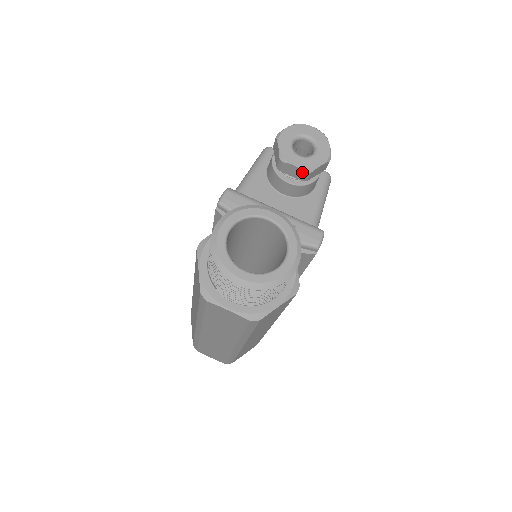
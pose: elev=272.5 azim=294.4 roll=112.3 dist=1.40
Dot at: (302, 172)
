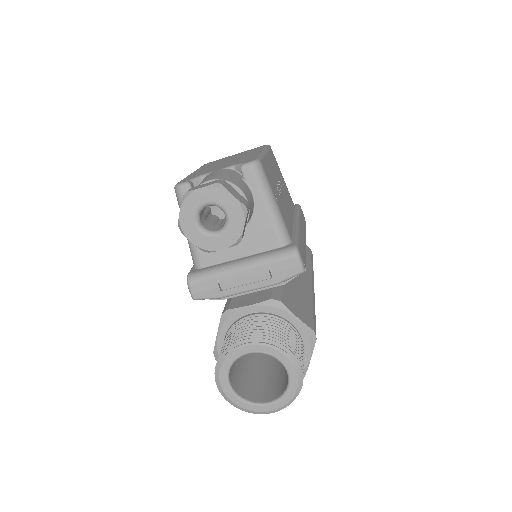
Dot at: (233, 245)
